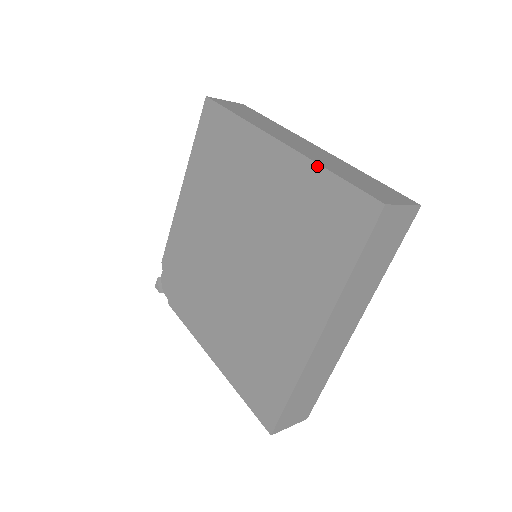
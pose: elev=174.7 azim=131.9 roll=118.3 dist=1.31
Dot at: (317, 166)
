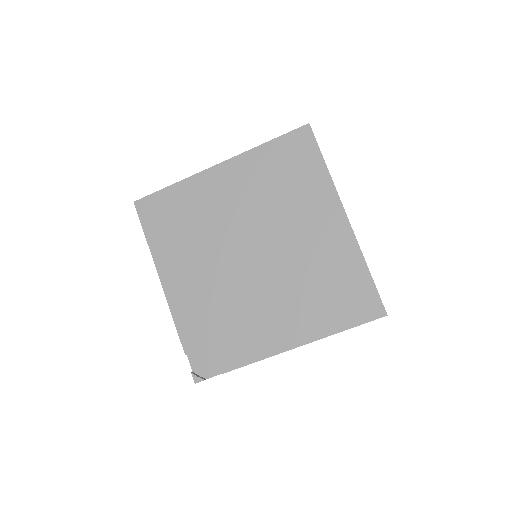
Dot at: (256, 148)
